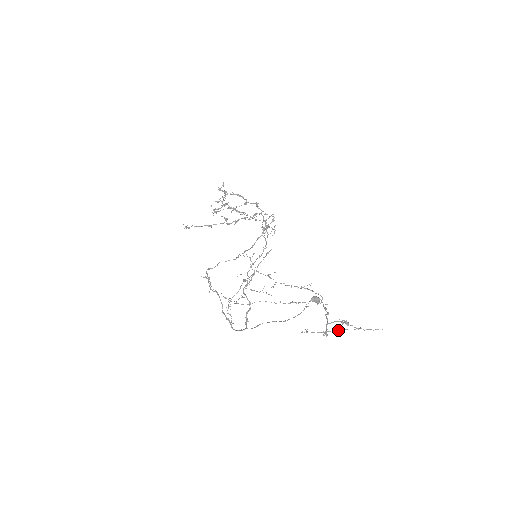
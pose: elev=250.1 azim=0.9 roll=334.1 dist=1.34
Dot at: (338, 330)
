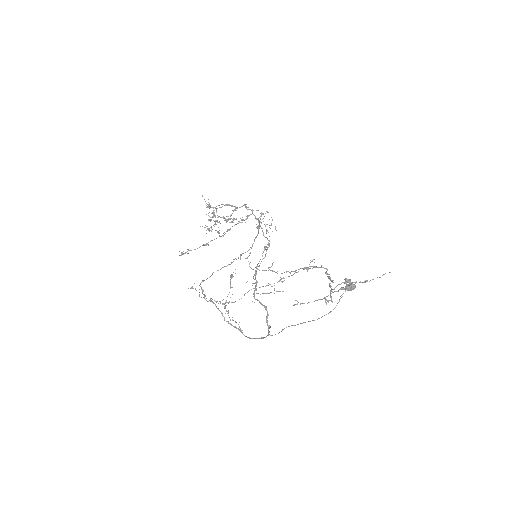
Dot at: (337, 291)
